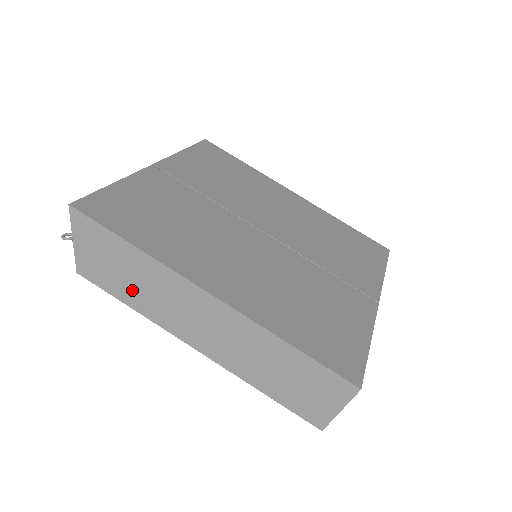
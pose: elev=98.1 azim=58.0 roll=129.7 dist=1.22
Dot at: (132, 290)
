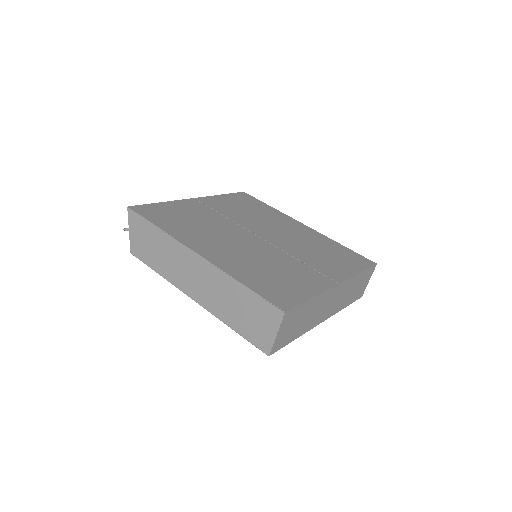
Dot at: (158, 260)
